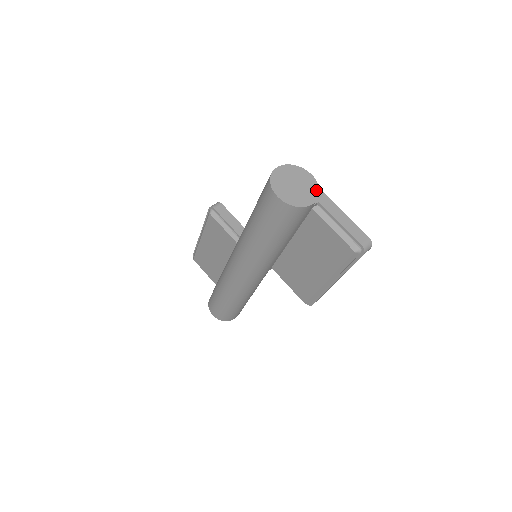
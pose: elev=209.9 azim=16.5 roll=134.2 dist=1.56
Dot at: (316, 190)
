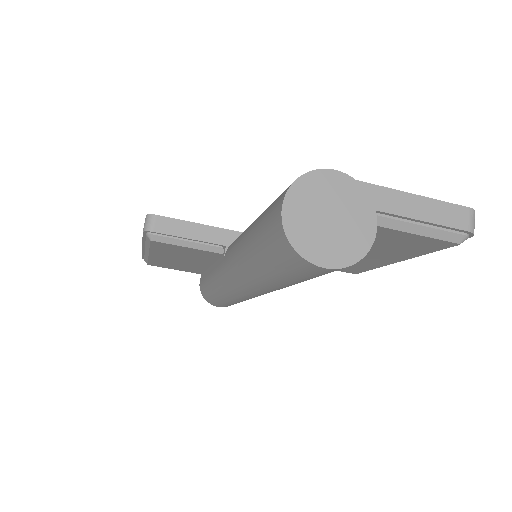
Dot at: (362, 197)
